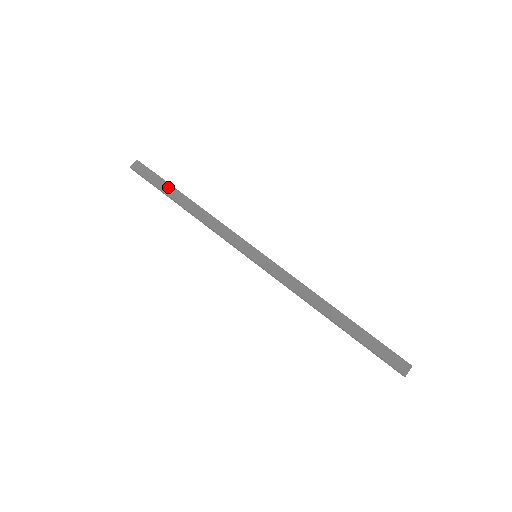
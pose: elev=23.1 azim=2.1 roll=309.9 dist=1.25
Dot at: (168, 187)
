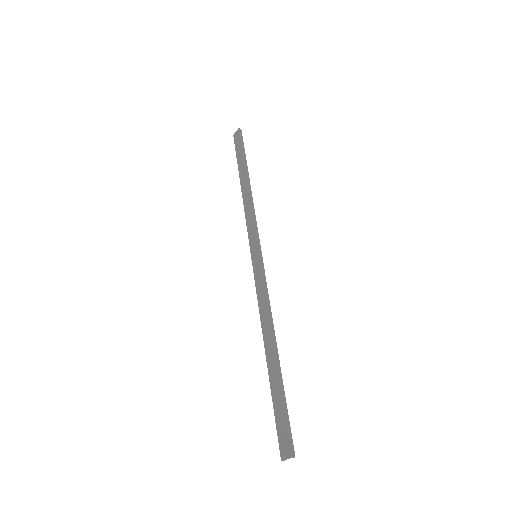
Dot at: (242, 162)
